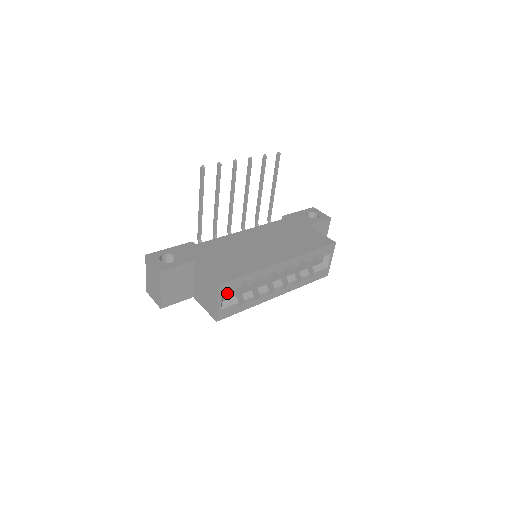
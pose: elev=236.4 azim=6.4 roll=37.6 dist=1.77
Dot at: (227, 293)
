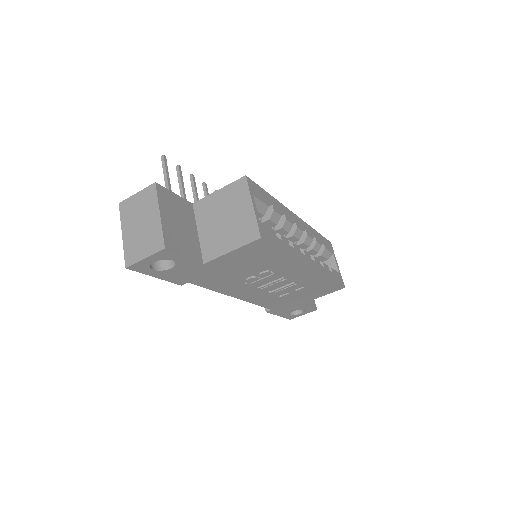
Dot at: occluded
